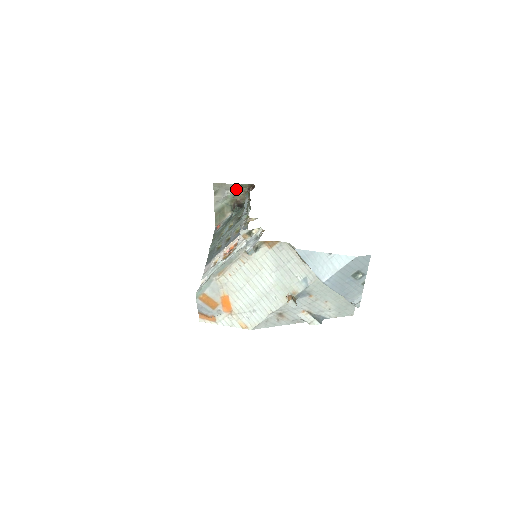
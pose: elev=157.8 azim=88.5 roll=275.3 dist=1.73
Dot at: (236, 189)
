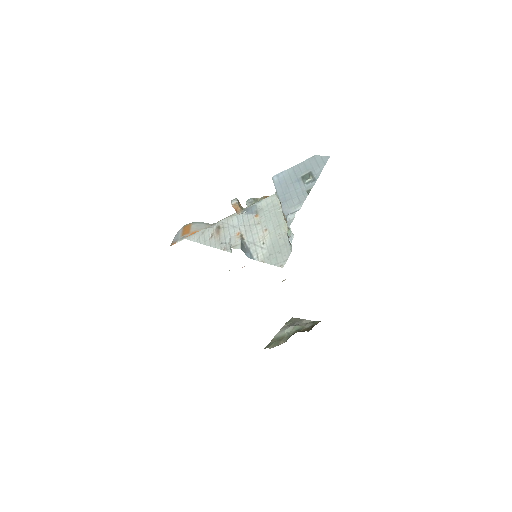
Dot at: (306, 324)
